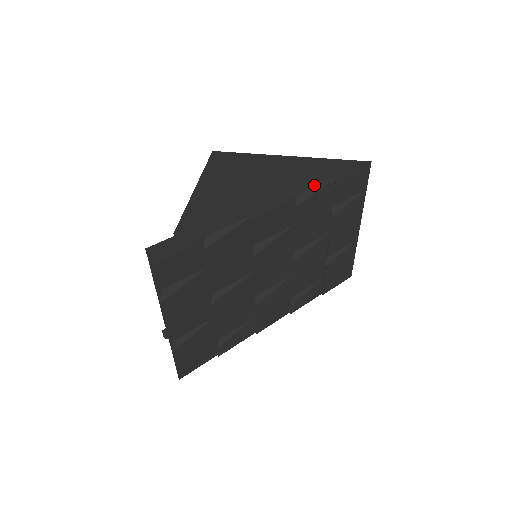
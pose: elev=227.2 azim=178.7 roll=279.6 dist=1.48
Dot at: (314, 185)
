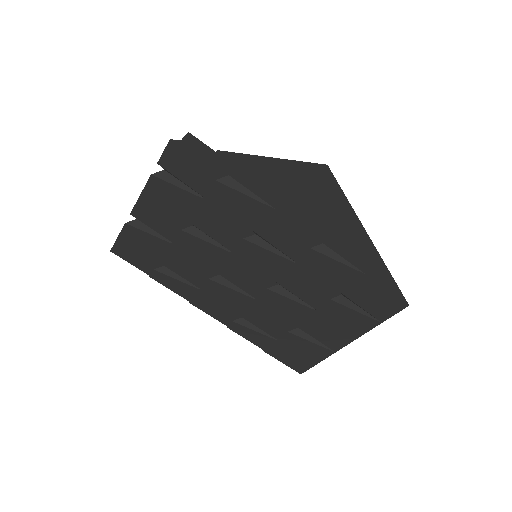
Dot at: (345, 256)
